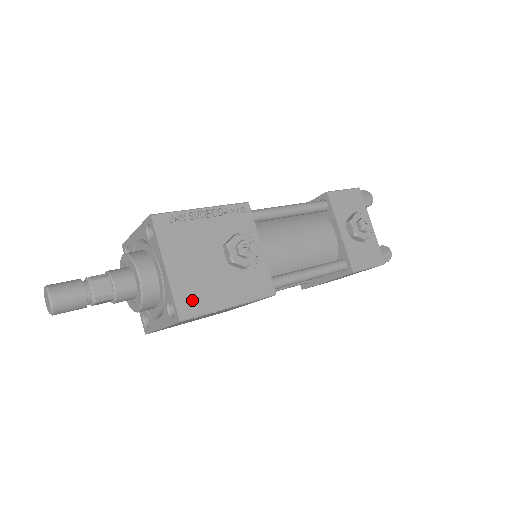
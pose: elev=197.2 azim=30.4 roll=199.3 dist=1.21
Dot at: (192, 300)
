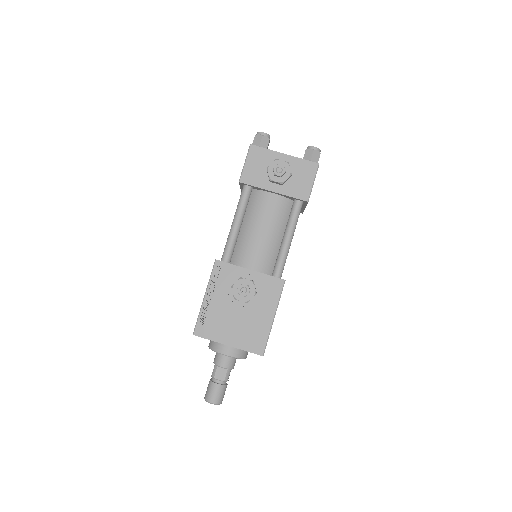
Dot at: (255, 341)
